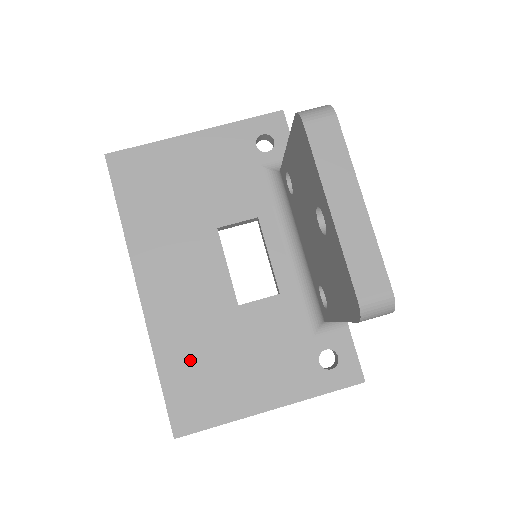
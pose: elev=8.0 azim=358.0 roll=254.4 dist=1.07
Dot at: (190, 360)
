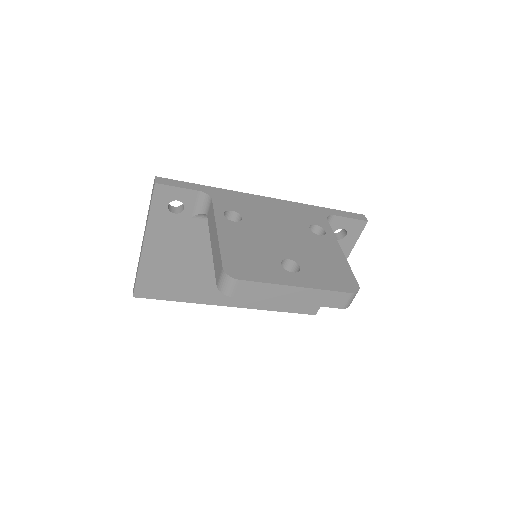
Dot at: occluded
